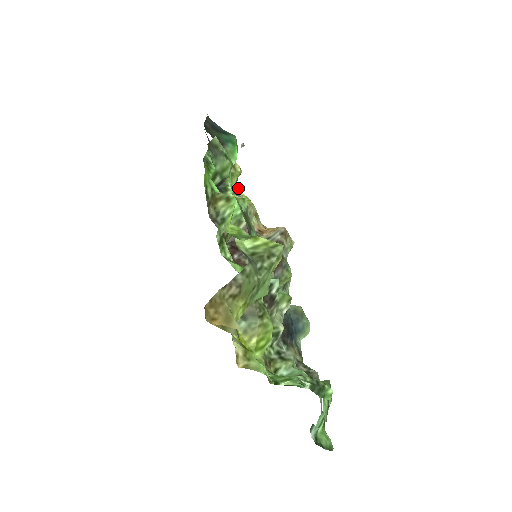
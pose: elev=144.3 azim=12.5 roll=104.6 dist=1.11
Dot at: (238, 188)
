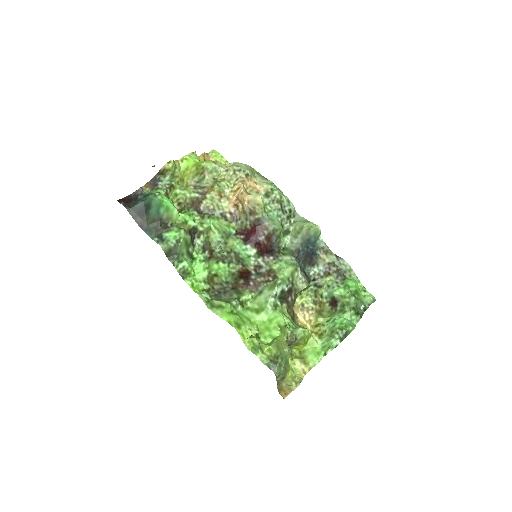
Dot at: (183, 165)
